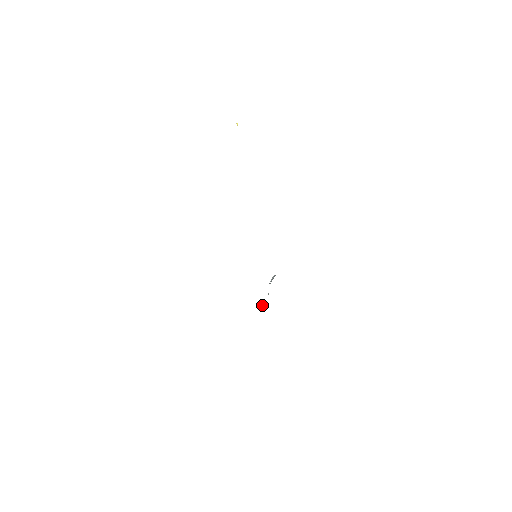
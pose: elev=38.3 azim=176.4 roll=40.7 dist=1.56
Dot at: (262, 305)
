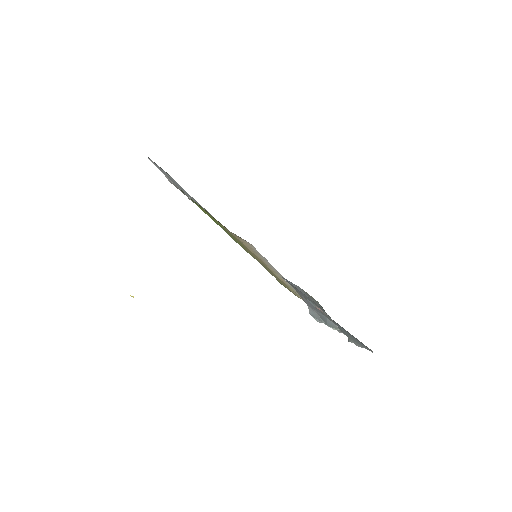
Dot at: (348, 339)
